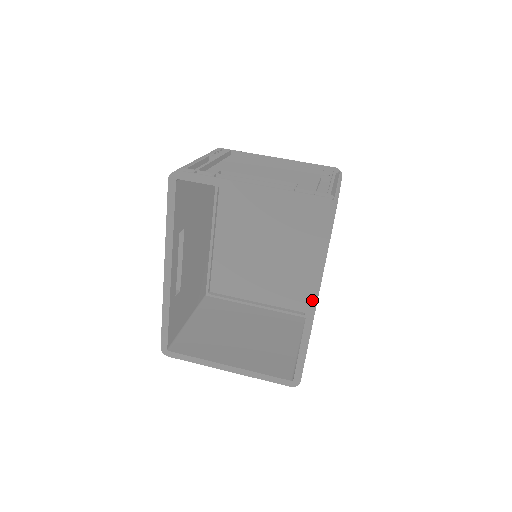
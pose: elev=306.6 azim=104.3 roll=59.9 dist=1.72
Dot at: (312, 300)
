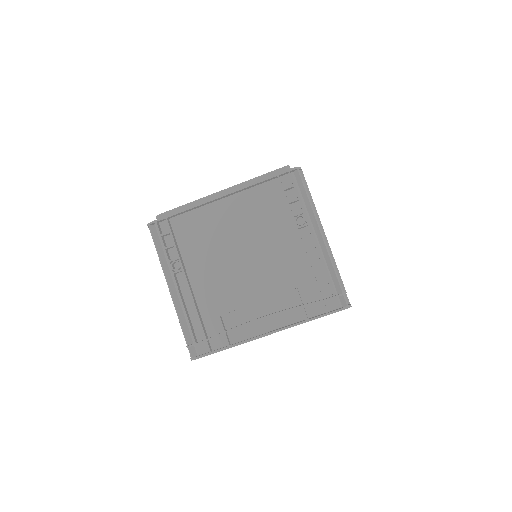
Dot at: occluded
